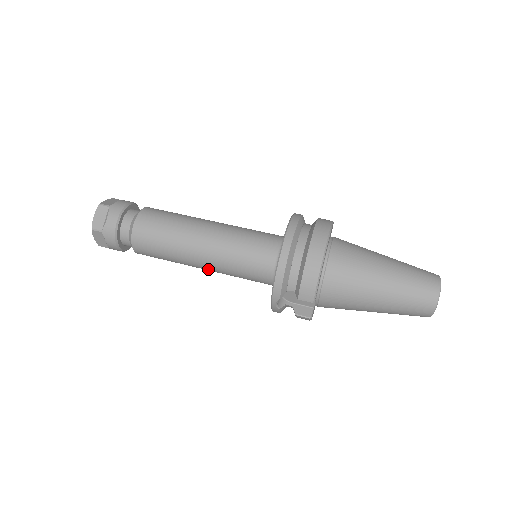
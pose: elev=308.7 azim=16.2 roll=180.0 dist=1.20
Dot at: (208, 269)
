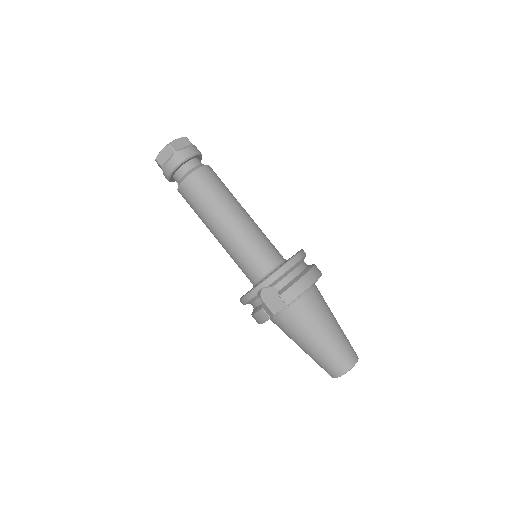
Dot at: (222, 236)
